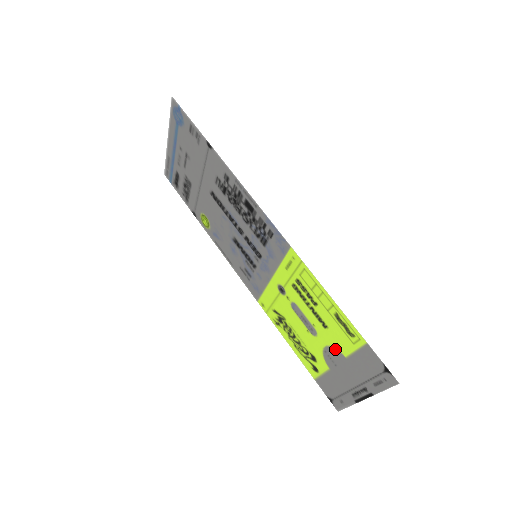
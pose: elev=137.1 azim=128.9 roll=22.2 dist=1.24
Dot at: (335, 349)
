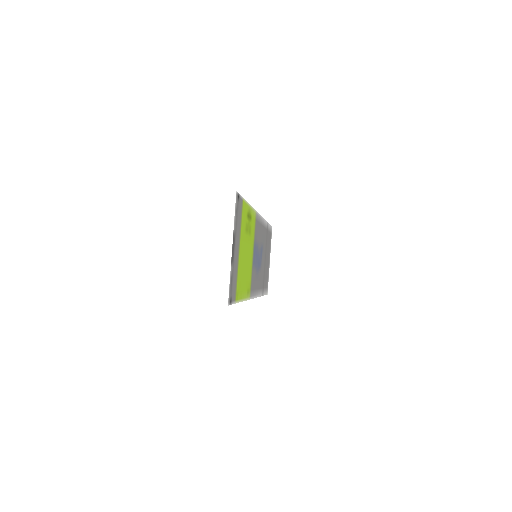
Dot at: (242, 240)
